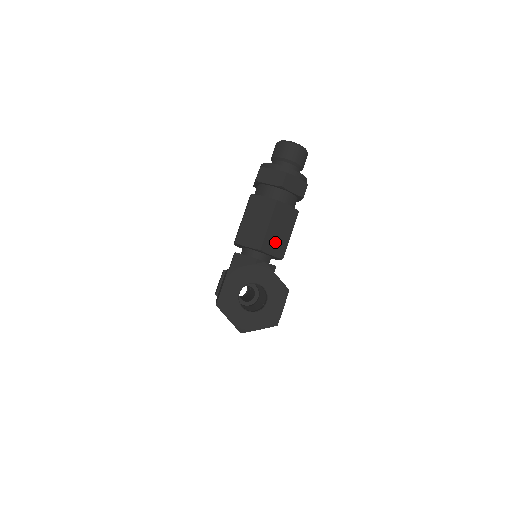
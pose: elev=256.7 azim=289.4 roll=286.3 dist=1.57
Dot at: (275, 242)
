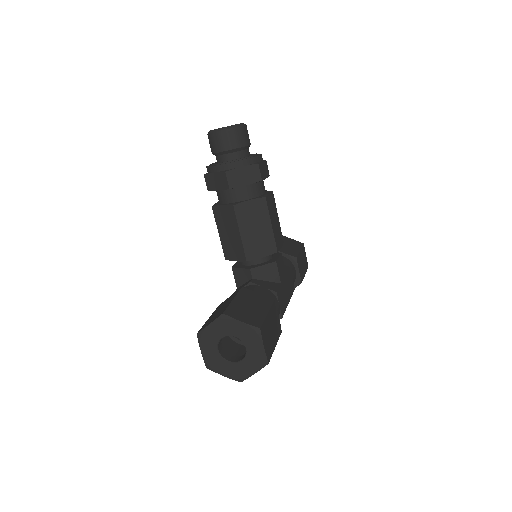
Dot at: (258, 244)
